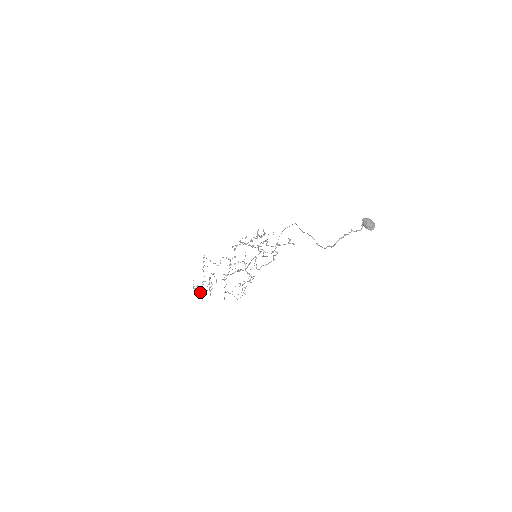
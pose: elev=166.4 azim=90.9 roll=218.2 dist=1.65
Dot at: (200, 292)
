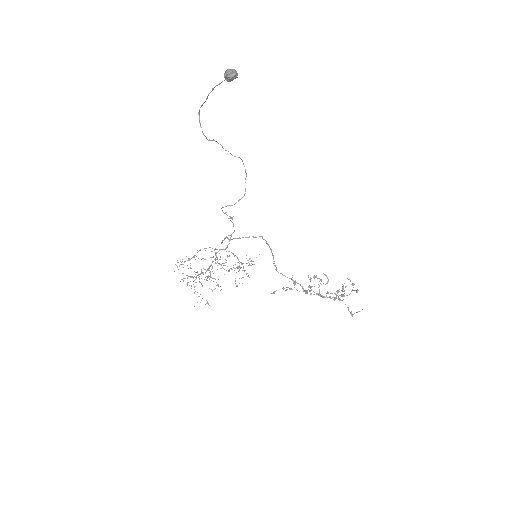
Dot at: occluded
